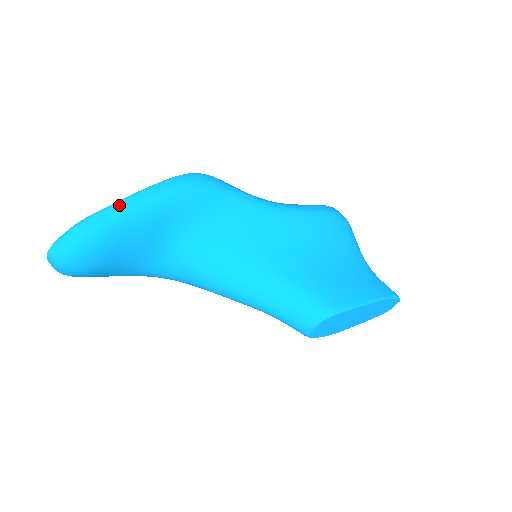
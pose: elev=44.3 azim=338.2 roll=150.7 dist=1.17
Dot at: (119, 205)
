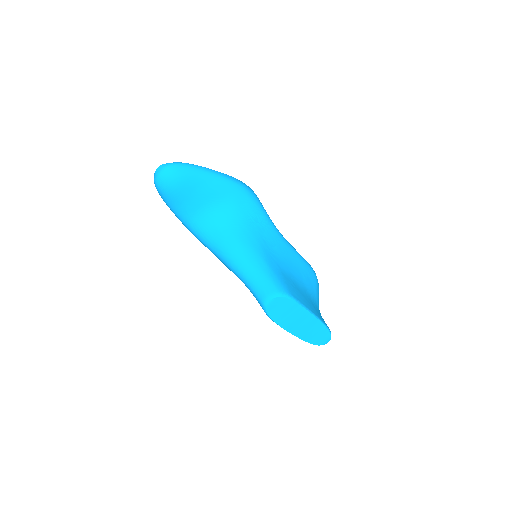
Dot at: (208, 169)
